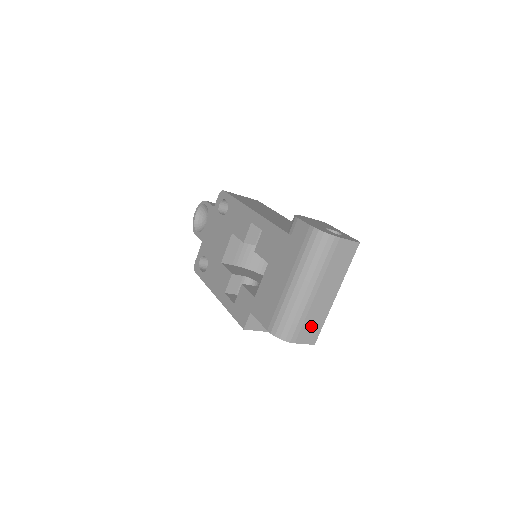
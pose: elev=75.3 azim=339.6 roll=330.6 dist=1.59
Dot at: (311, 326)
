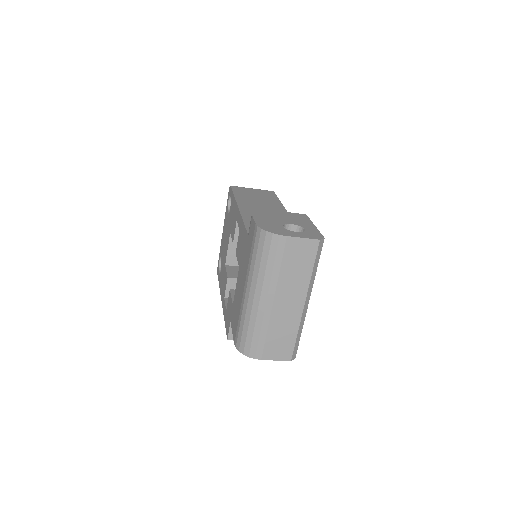
Dot at: (279, 340)
